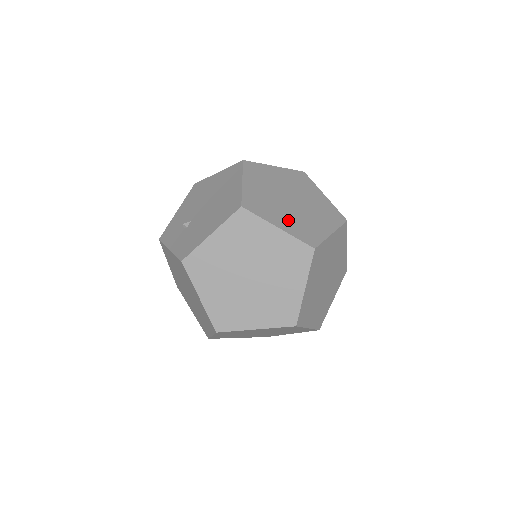
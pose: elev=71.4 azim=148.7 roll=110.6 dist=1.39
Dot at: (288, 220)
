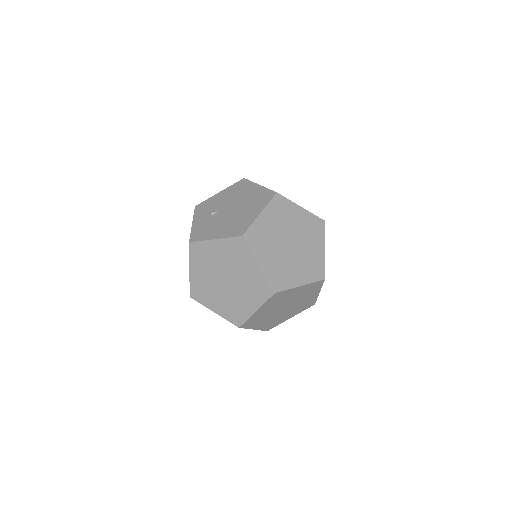
Dot at: (272, 261)
